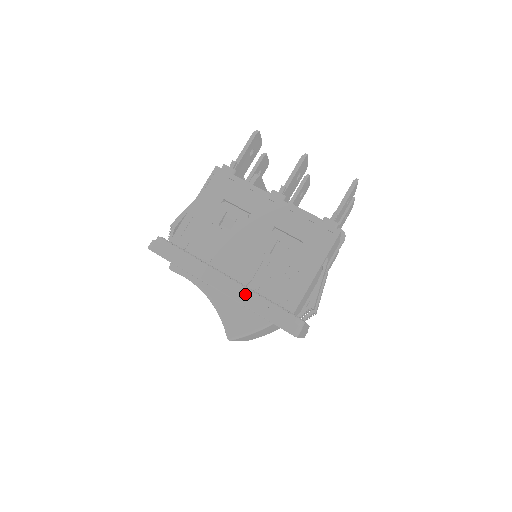
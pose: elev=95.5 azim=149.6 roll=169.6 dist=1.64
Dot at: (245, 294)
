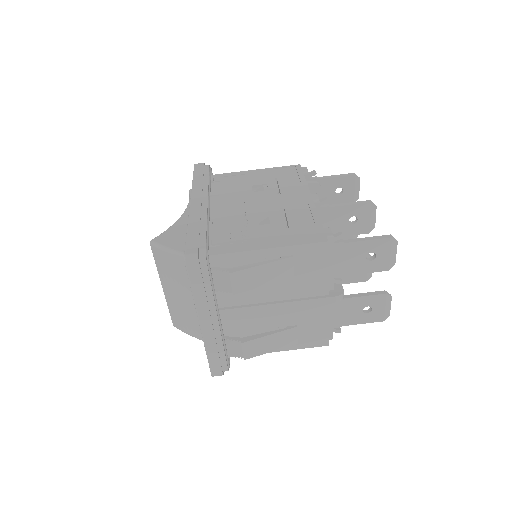
Dot at: (200, 214)
